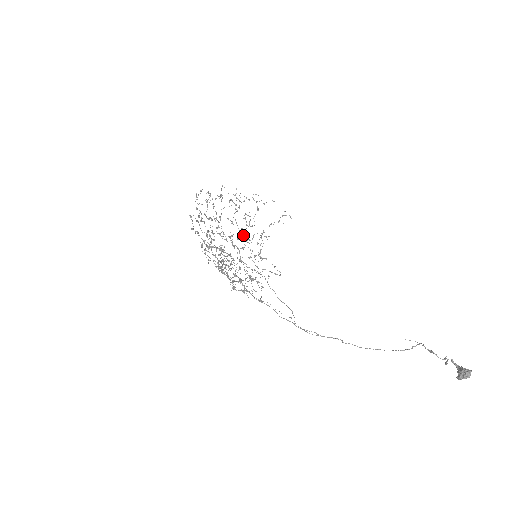
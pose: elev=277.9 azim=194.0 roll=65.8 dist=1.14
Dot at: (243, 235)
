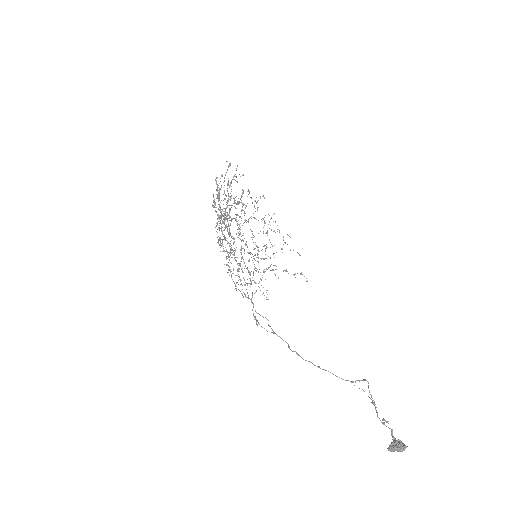
Dot at: occluded
